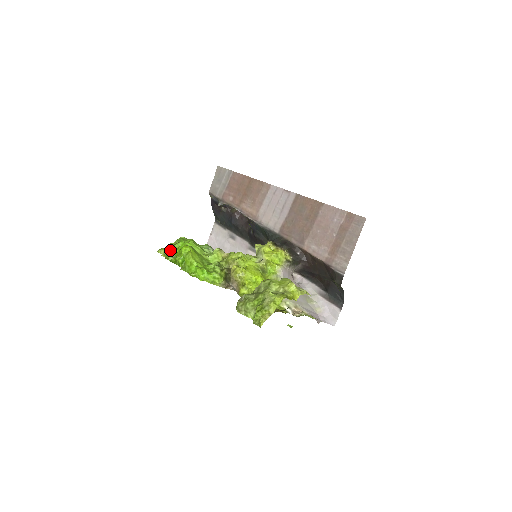
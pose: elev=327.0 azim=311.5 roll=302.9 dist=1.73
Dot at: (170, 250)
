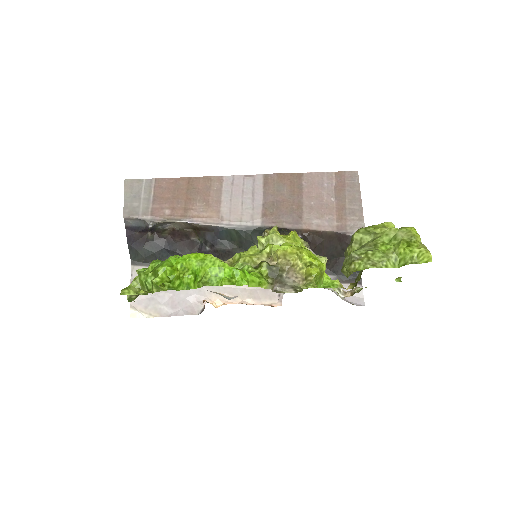
Dot at: (160, 273)
